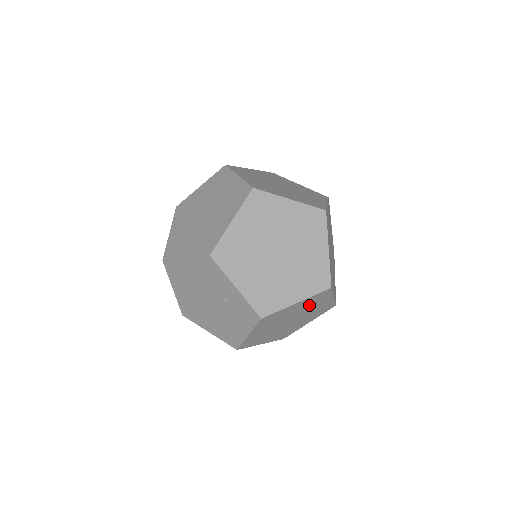
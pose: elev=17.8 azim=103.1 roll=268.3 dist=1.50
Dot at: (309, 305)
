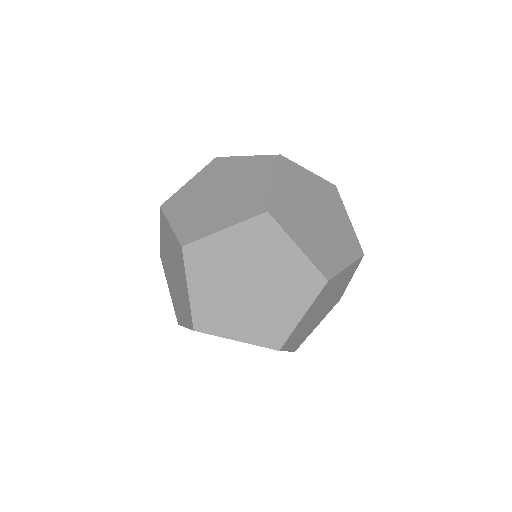
Dot at: (324, 296)
